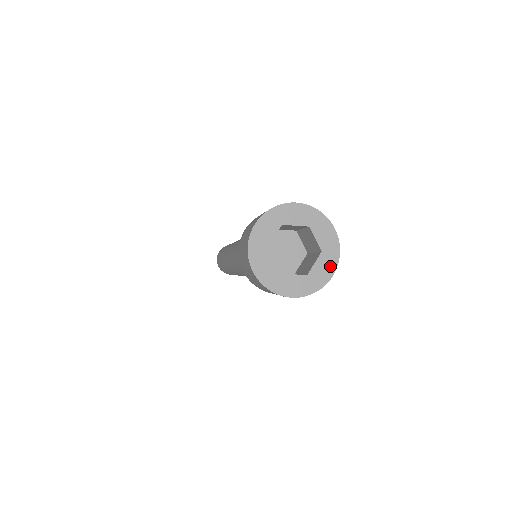
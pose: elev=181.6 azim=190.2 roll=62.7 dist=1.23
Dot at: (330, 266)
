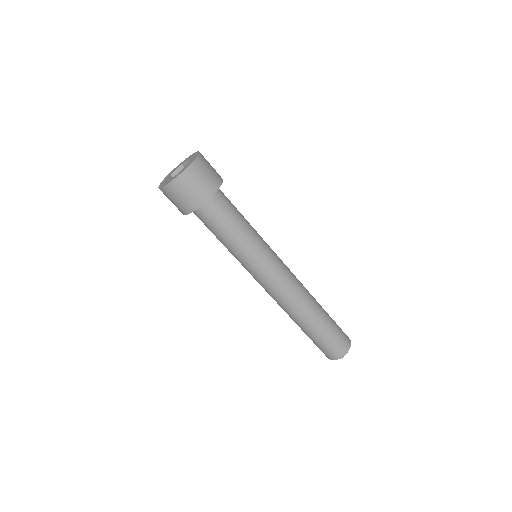
Dot at: (186, 168)
